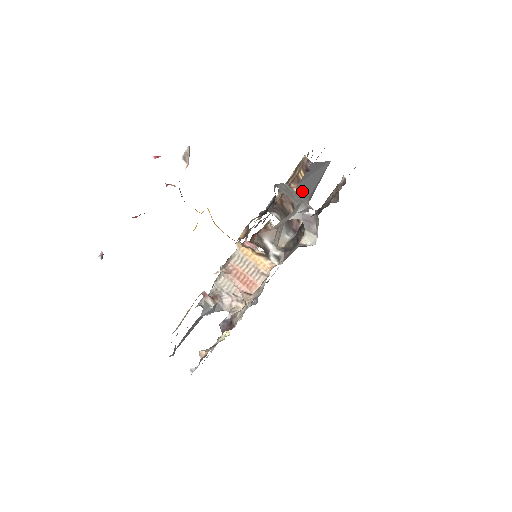
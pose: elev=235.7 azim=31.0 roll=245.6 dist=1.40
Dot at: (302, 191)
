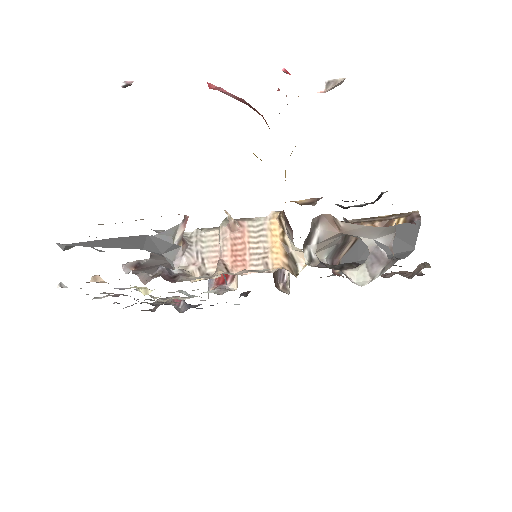
Dot at: occluded
